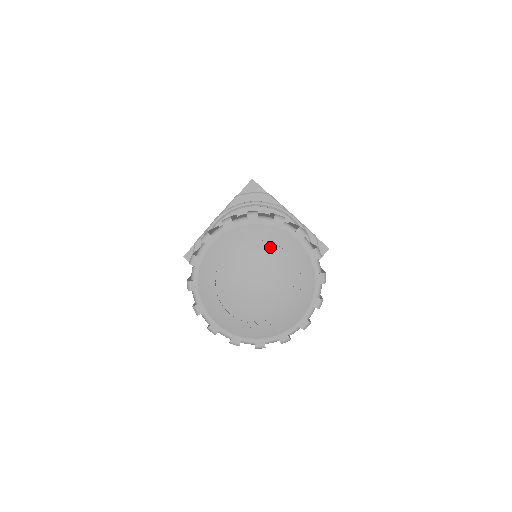
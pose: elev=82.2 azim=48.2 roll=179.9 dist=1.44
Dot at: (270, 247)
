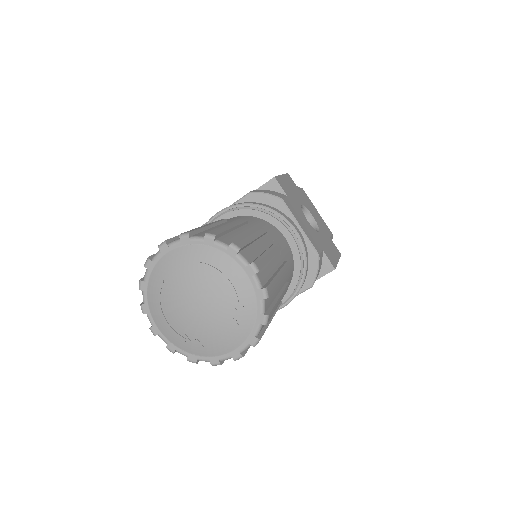
Dot at: (217, 274)
